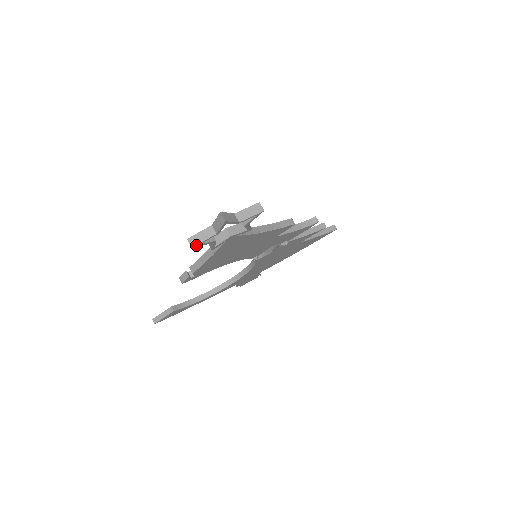
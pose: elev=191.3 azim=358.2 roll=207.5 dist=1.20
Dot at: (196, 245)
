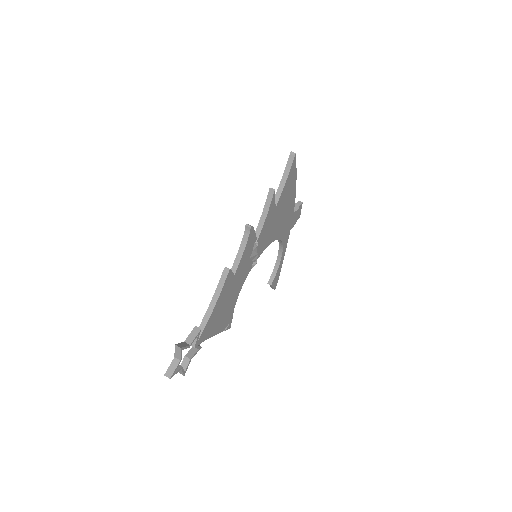
Dot at: (184, 374)
